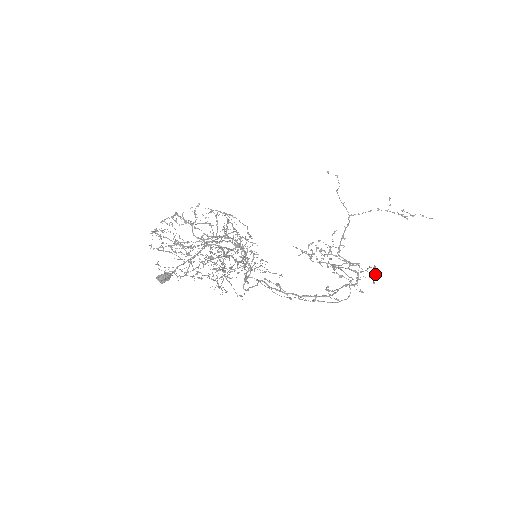
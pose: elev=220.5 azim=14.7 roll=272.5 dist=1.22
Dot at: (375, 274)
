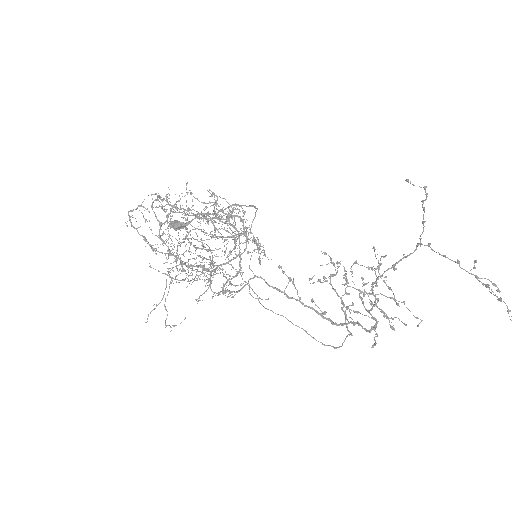
Dot at: (422, 320)
